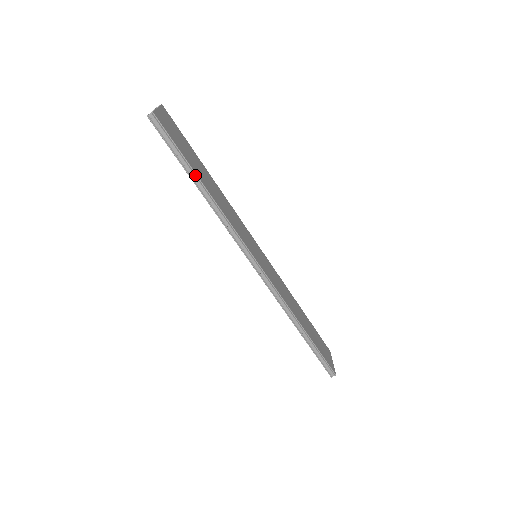
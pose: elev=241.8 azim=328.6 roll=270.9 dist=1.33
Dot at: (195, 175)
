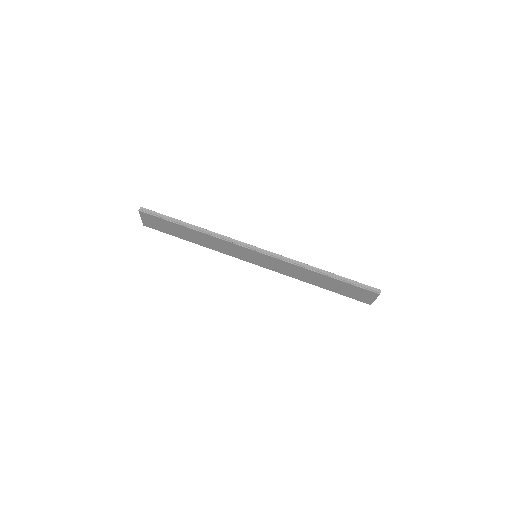
Dot at: (183, 223)
